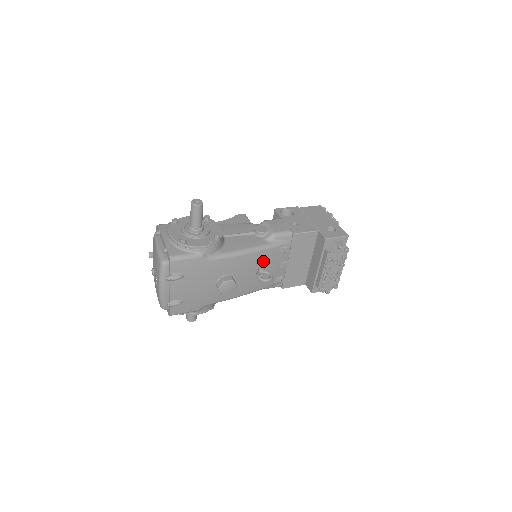
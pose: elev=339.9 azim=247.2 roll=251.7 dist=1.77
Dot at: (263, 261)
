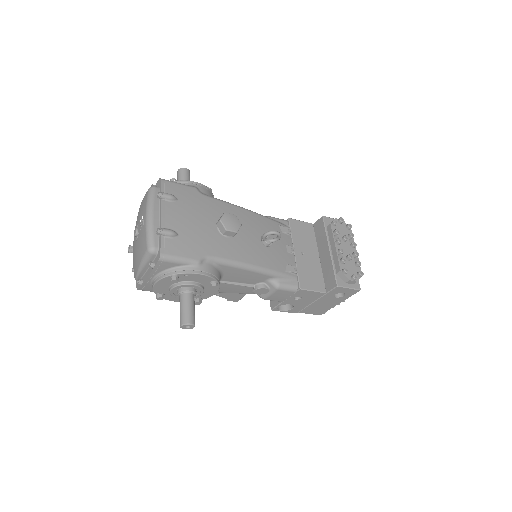
Dot at: (264, 229)
